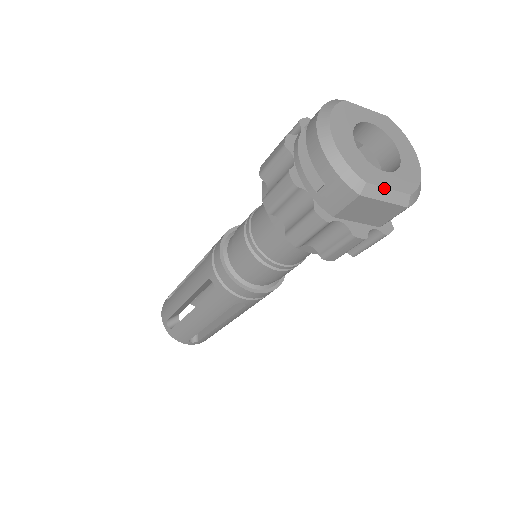
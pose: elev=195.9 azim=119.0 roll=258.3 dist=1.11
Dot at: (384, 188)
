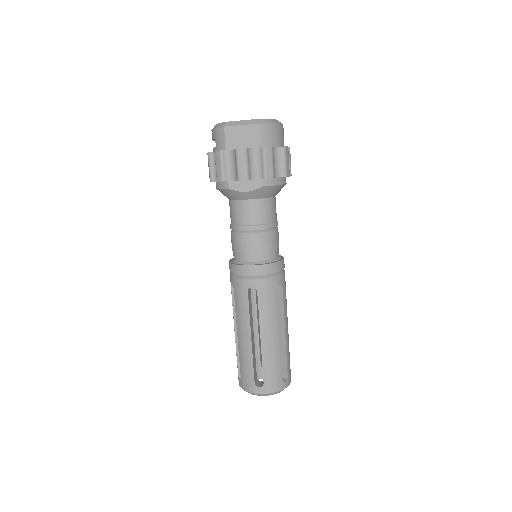
Dot at: (238, 121)
